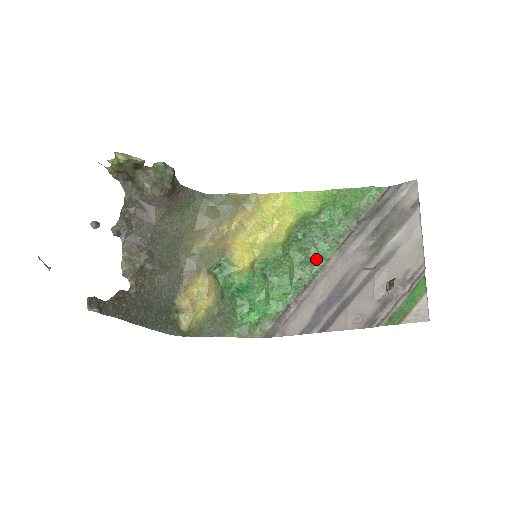
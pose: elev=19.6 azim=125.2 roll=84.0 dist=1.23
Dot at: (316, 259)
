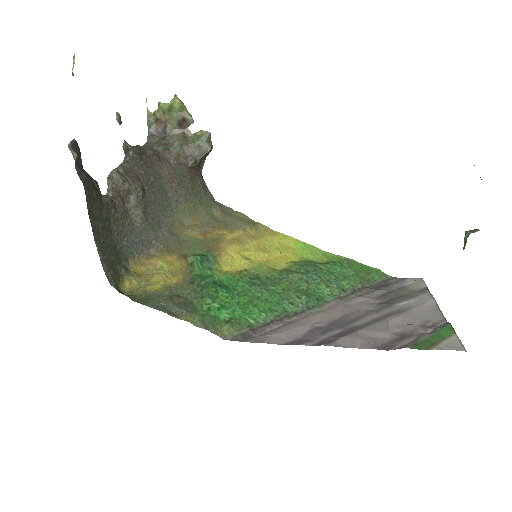
Dot at: (314, 296)
